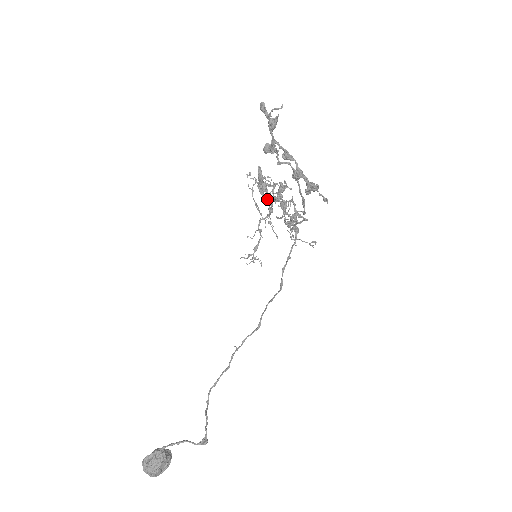
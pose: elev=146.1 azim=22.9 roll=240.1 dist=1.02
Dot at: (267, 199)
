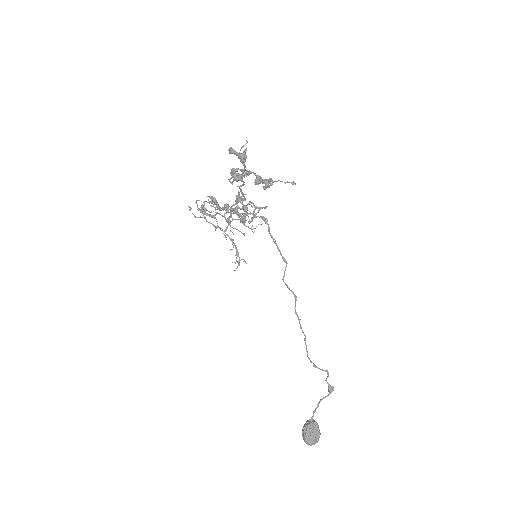
Dot at: (213, 216)
